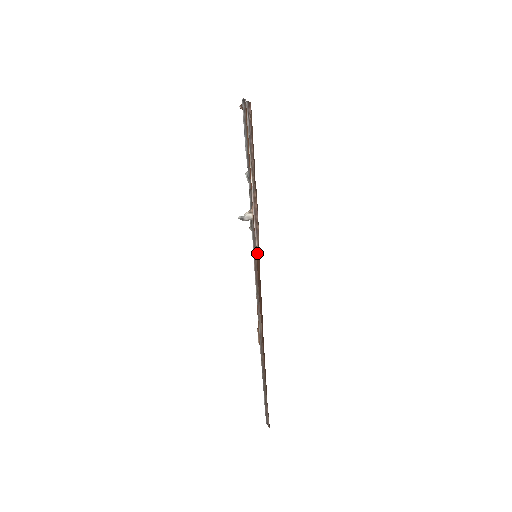
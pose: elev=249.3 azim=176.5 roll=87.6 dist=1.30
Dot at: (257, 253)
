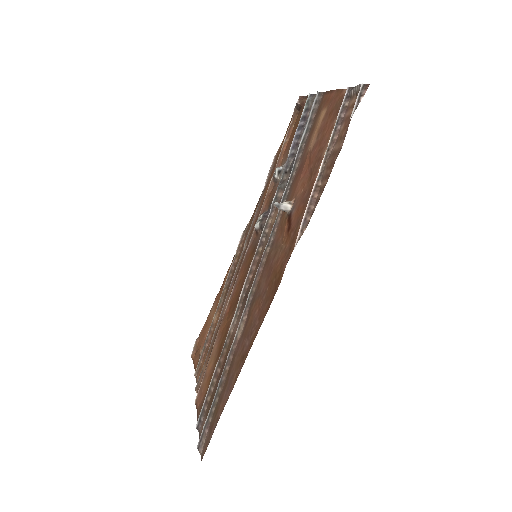
Dot at: (294, 246)
